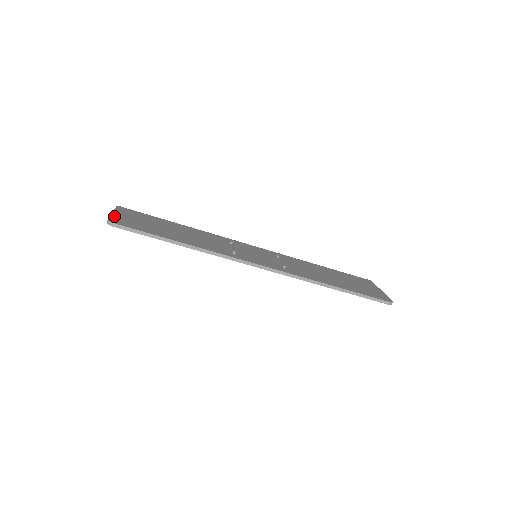
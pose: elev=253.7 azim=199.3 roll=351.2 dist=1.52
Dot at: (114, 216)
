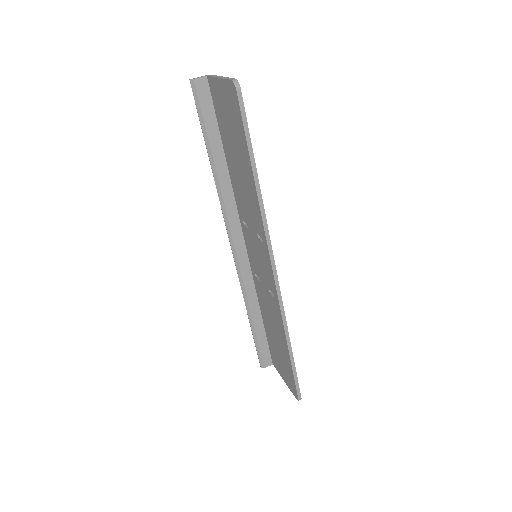
Dot at: occluded
